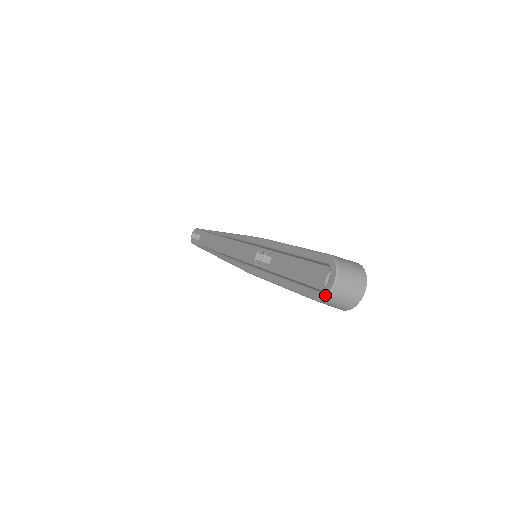
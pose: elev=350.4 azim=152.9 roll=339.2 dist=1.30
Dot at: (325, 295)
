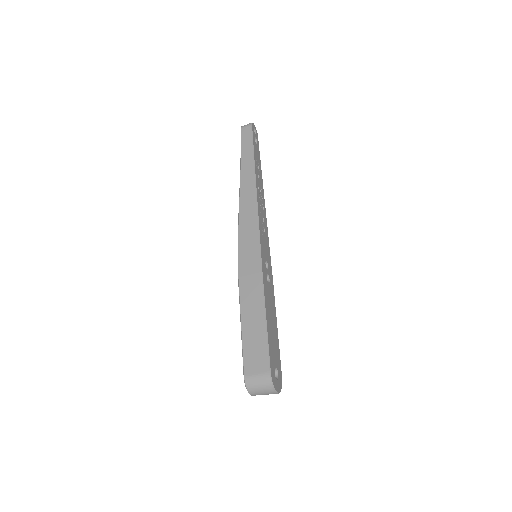
Dot at: occluded
